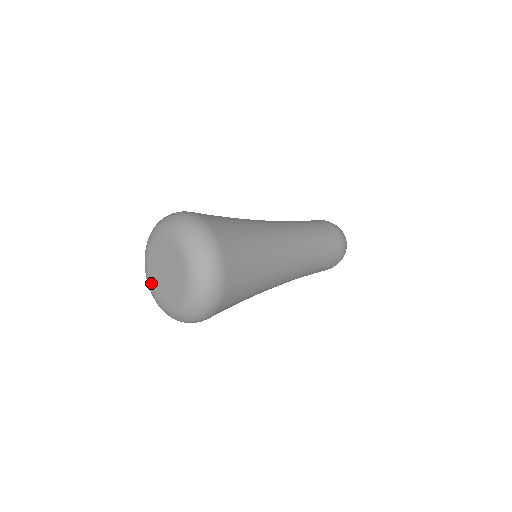
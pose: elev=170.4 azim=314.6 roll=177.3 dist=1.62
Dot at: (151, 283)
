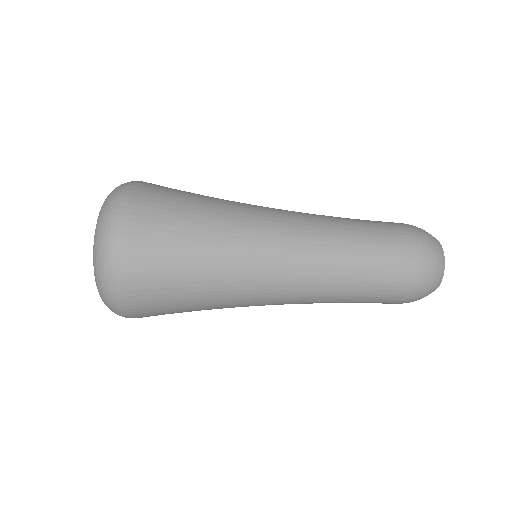
Dot at: occluded
